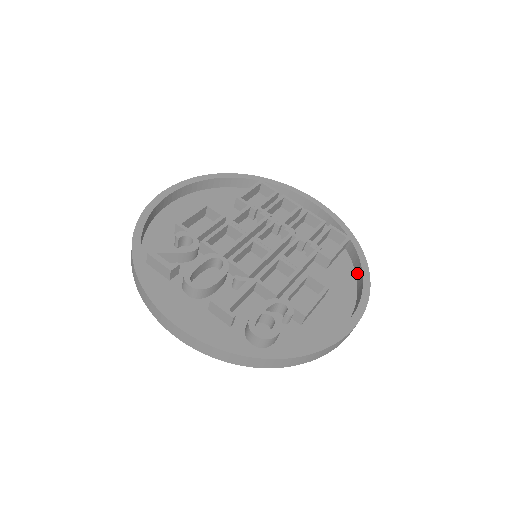
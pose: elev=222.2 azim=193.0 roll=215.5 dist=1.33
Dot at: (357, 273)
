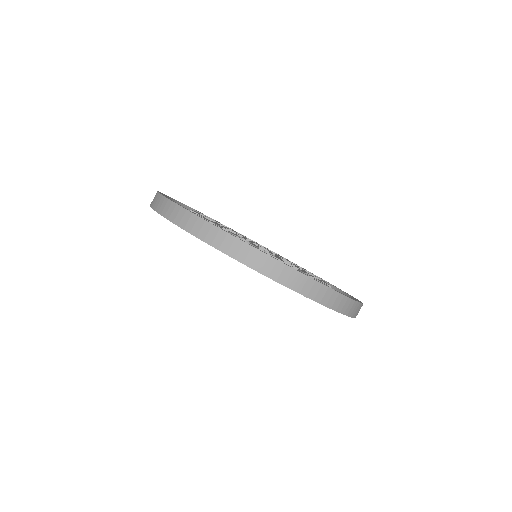
Dot at: occluded
